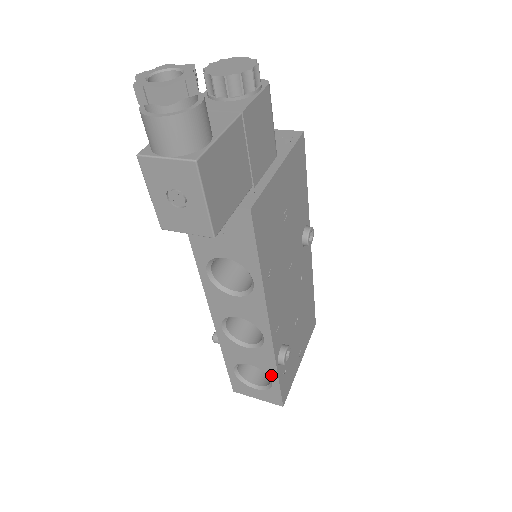
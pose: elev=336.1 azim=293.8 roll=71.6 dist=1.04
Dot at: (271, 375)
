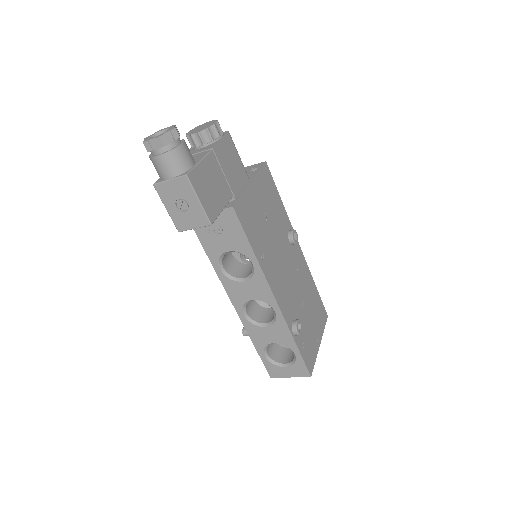
Dot at: (291, 347)
